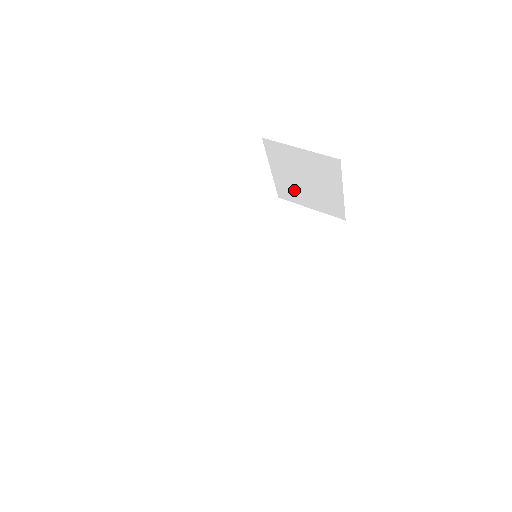
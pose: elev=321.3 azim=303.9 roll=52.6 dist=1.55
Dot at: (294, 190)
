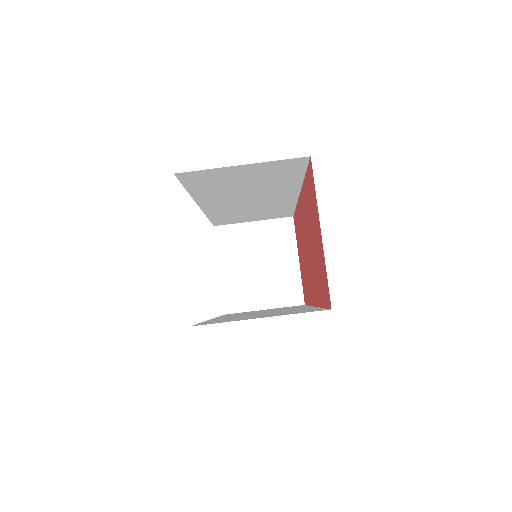
Dot at: occluded
